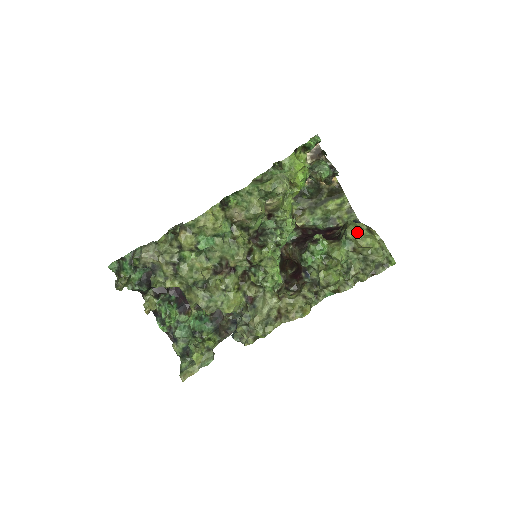
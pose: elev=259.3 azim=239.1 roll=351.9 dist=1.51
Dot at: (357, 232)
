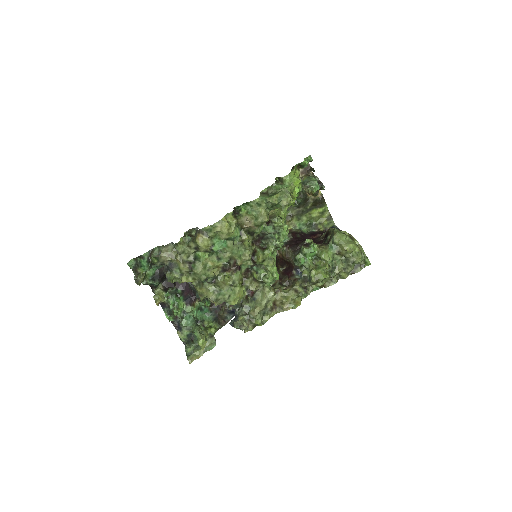
Dot at: (342, 238)
